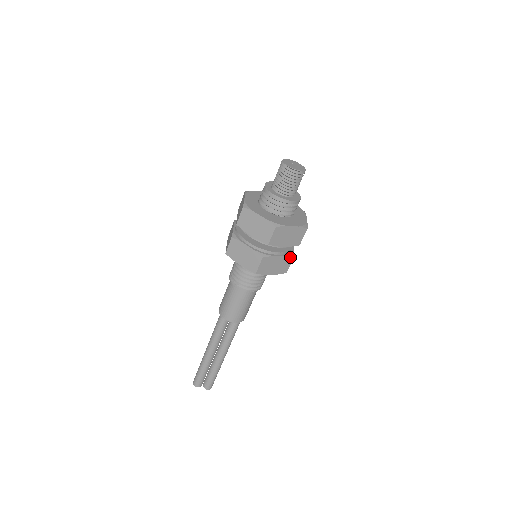
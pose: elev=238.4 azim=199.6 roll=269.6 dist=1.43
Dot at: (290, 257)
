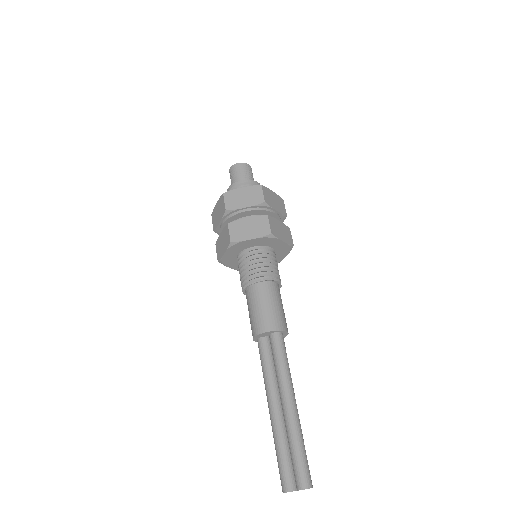
Dot at: (263, 216)
